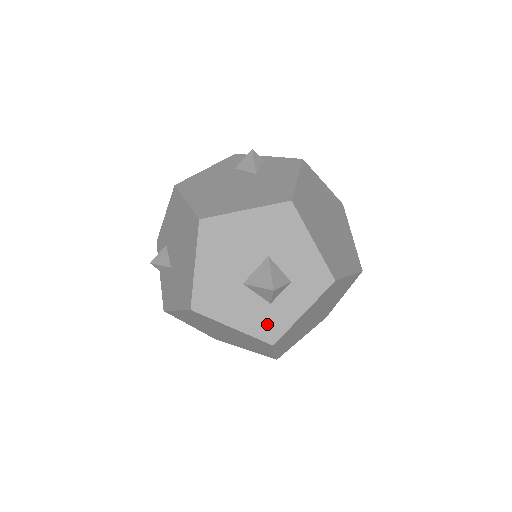
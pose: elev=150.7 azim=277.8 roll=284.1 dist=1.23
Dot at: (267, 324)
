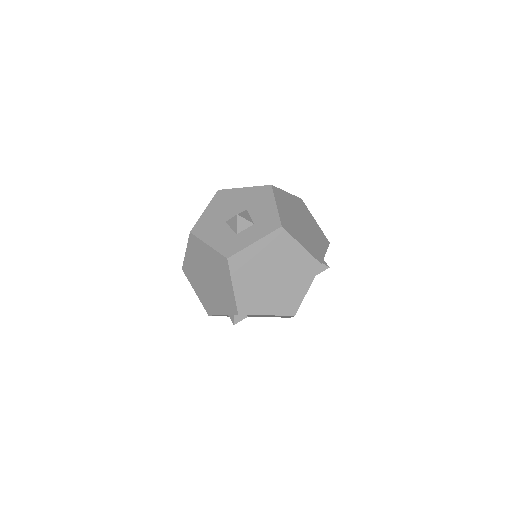
Dot at: (229, 245)
